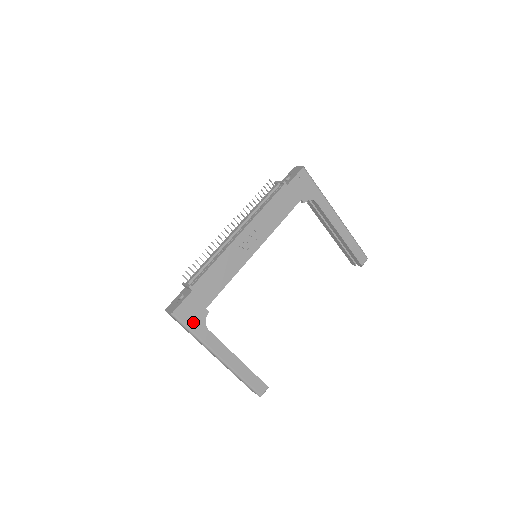
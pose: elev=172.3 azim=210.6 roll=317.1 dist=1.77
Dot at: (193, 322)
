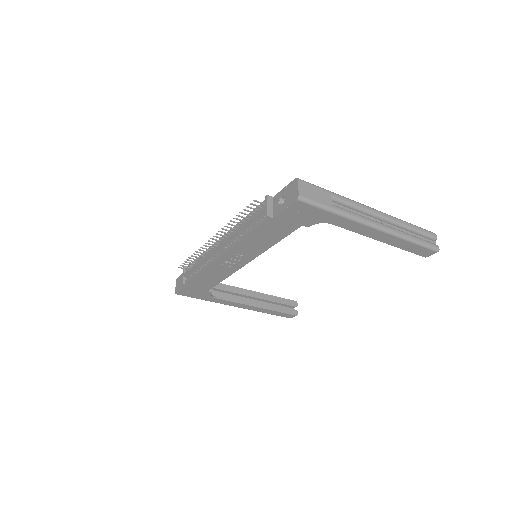
Dot at: (199, 296)
